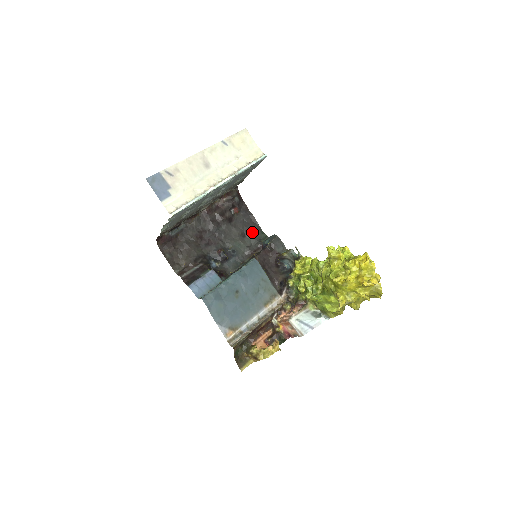
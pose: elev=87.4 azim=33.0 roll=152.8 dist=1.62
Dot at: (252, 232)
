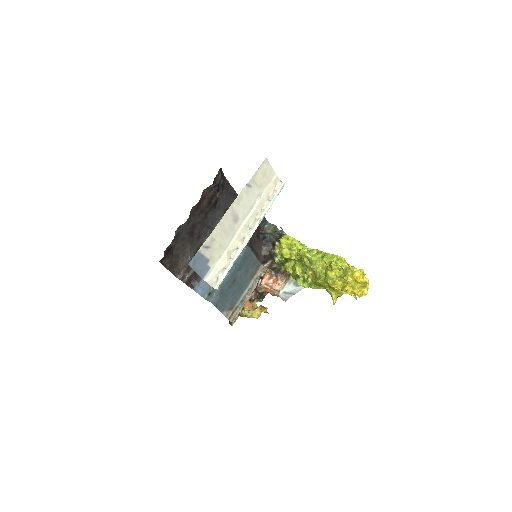
Dot at: occluded
